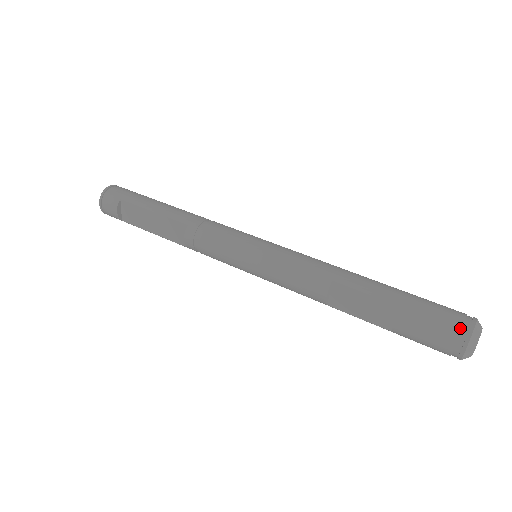
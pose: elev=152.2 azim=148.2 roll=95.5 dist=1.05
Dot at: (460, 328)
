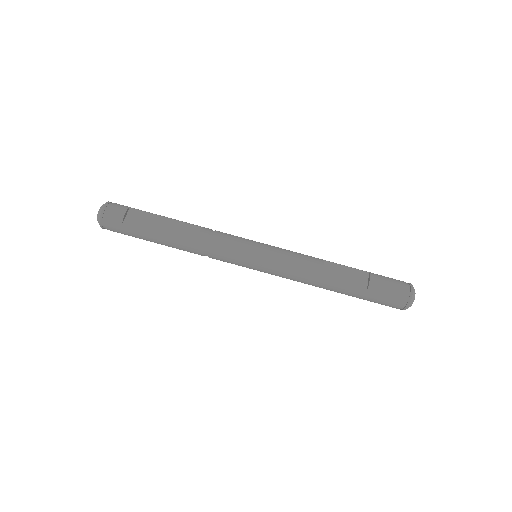
Dot at: (404, 282)
